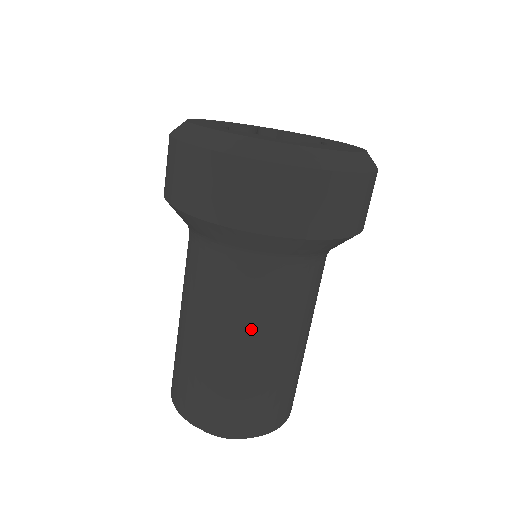
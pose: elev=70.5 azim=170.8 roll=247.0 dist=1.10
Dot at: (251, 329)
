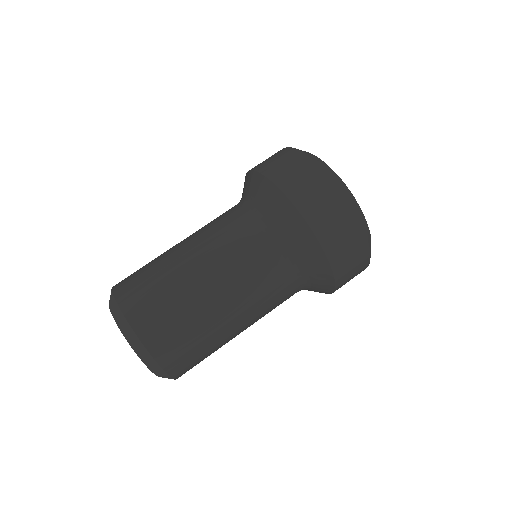
Dot at: (253, 308)
